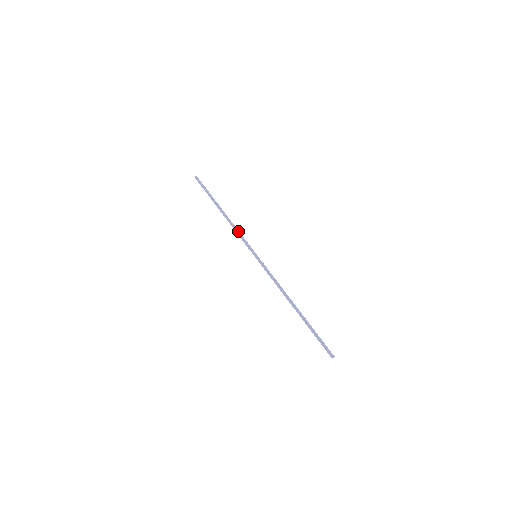
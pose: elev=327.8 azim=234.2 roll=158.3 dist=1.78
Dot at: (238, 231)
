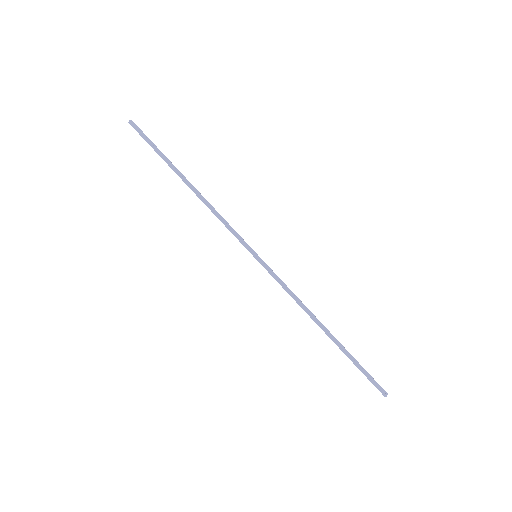
Dot at: (221, 217)
